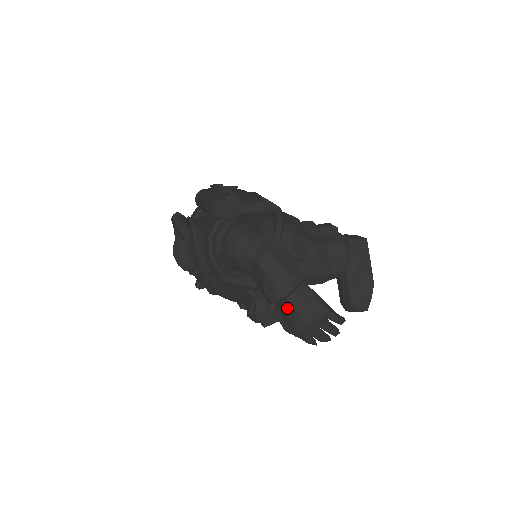
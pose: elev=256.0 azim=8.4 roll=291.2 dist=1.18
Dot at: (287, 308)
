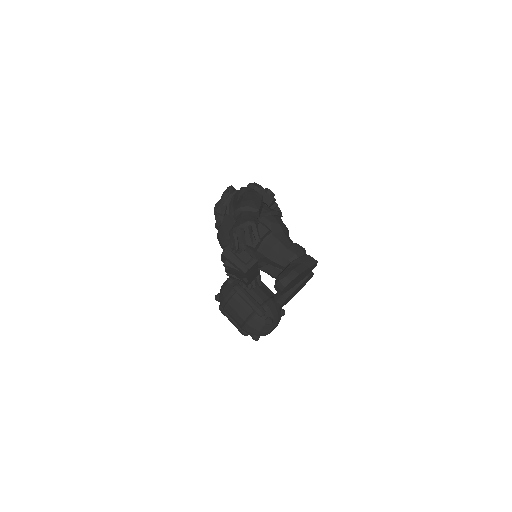
Dot at: (238, 218)
